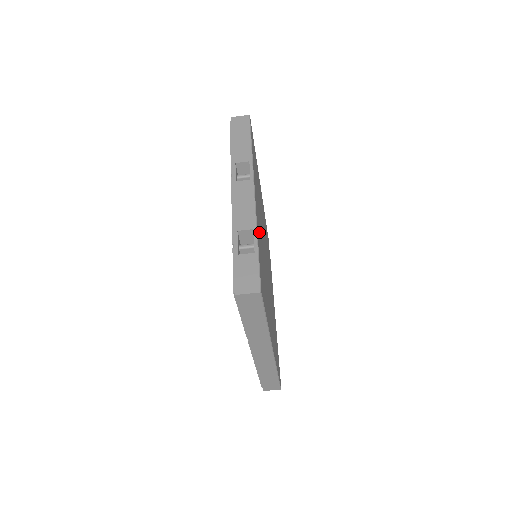
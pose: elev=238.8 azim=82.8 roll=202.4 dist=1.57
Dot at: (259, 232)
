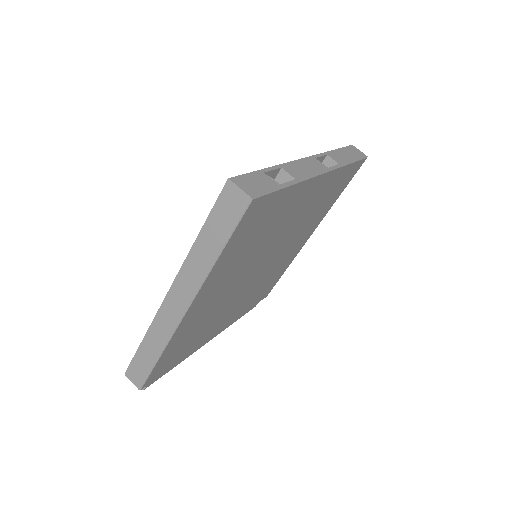
Dot at: (292, 204)
